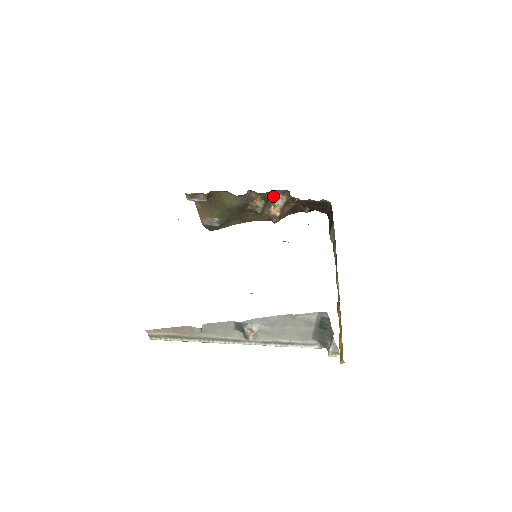
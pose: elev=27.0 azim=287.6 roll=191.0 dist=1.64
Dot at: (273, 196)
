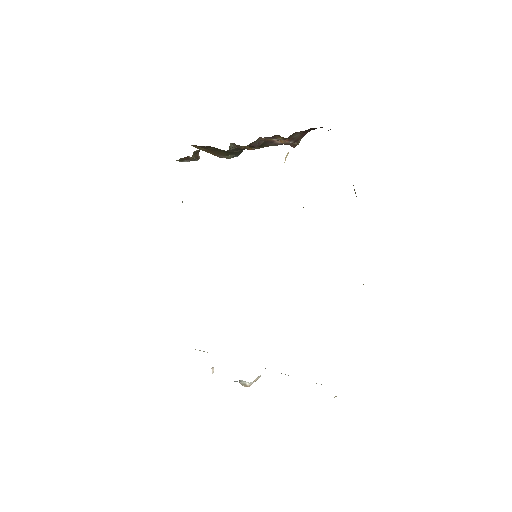
Dot at: (264, 139)
